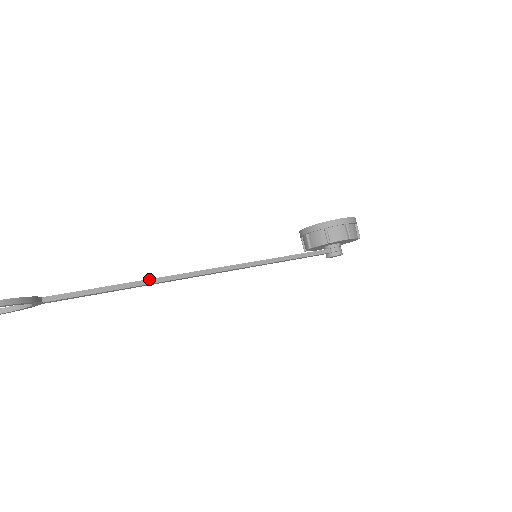
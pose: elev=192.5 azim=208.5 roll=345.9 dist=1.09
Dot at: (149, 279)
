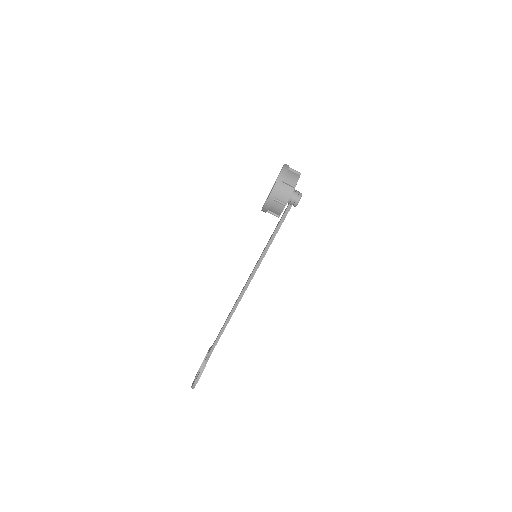
Dot at: (228, 318)
